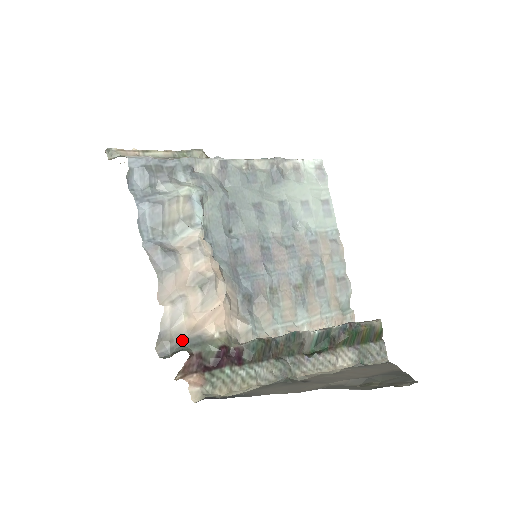
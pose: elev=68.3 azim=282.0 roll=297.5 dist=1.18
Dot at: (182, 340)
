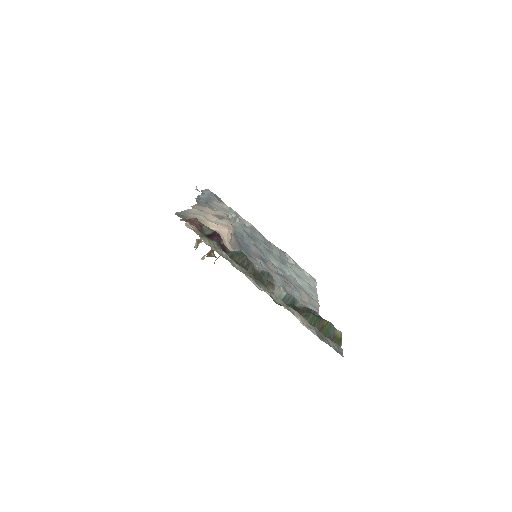
Dot at: occluded
